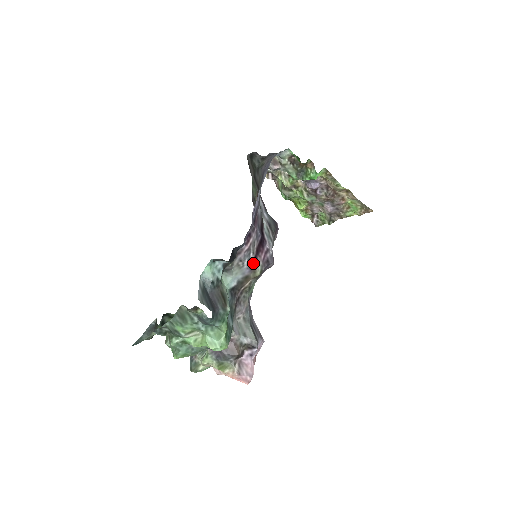
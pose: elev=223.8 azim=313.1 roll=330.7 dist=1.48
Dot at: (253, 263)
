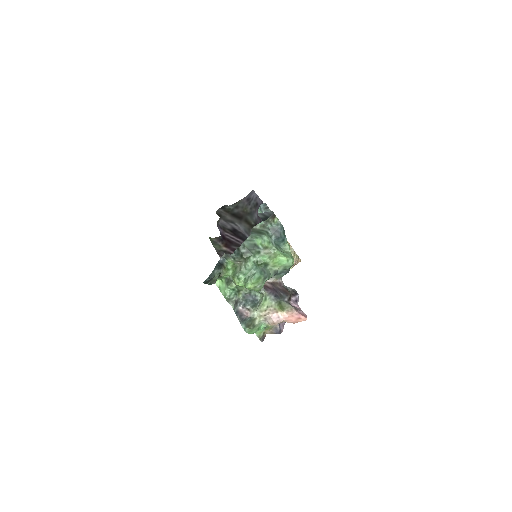
Dot at: occluded
